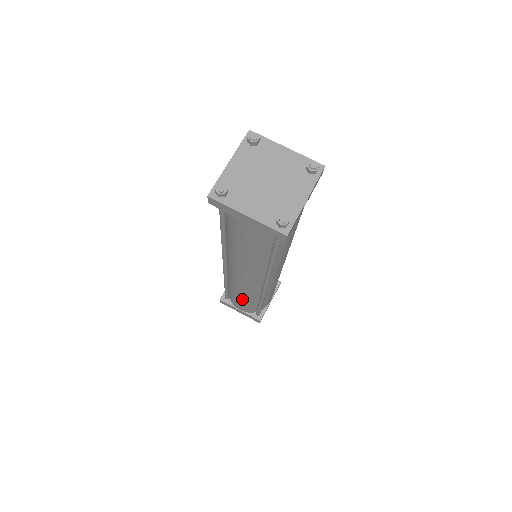
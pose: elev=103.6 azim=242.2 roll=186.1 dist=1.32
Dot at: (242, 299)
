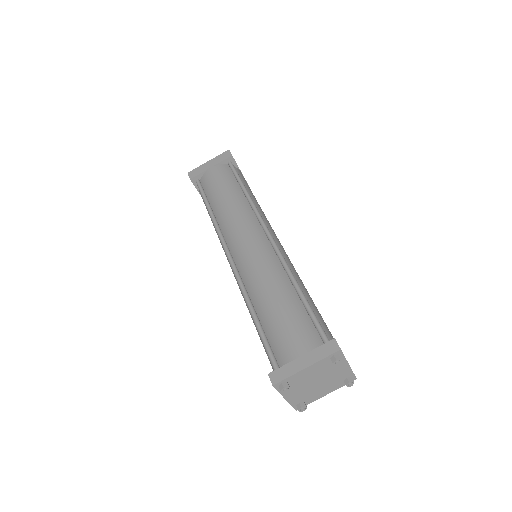
Dot at: occluded
